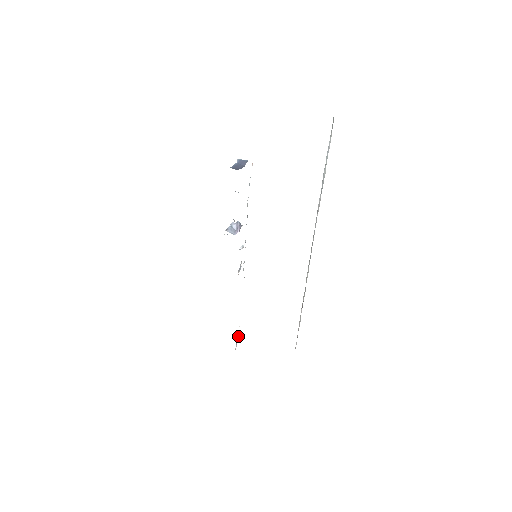
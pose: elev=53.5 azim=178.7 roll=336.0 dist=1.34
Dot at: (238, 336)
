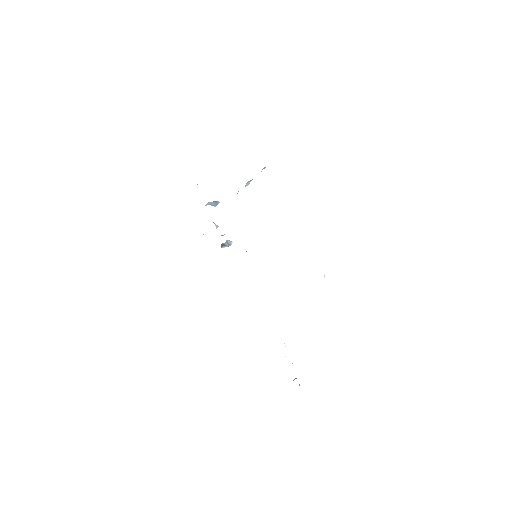
Dot at: occluded
